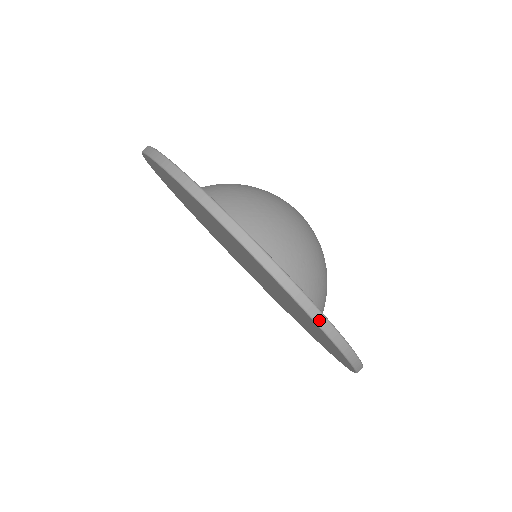
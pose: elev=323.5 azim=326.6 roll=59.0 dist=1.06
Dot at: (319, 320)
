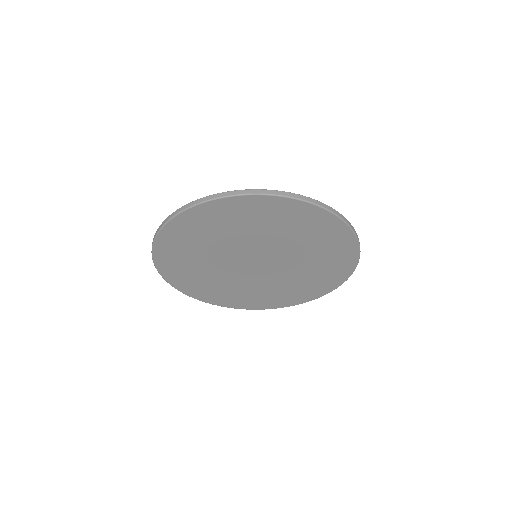
Dot at: (358, 239)
